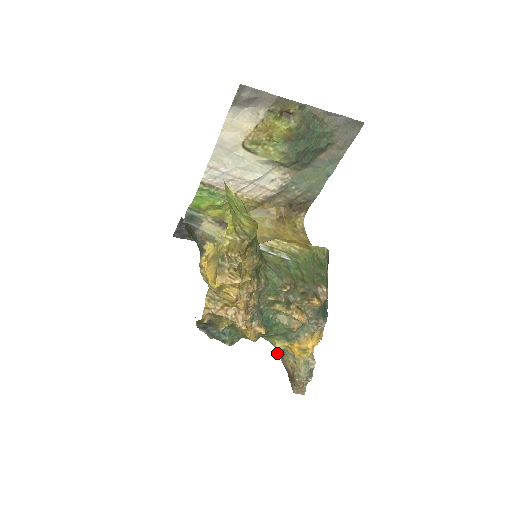
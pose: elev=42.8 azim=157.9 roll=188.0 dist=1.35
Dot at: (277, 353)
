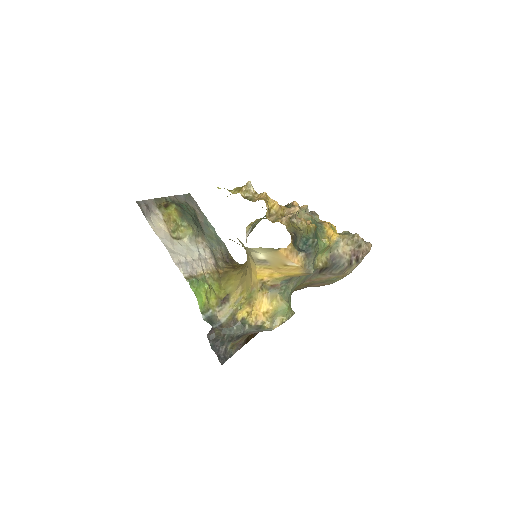
Dot at: (339, 268)
